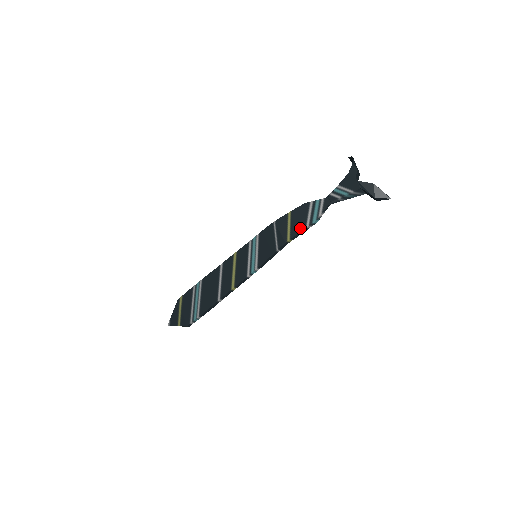
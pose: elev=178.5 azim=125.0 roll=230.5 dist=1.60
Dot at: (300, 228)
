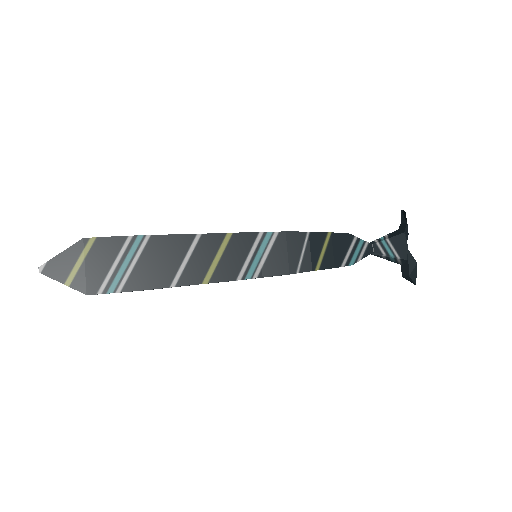
Dot at: (335, 263)
